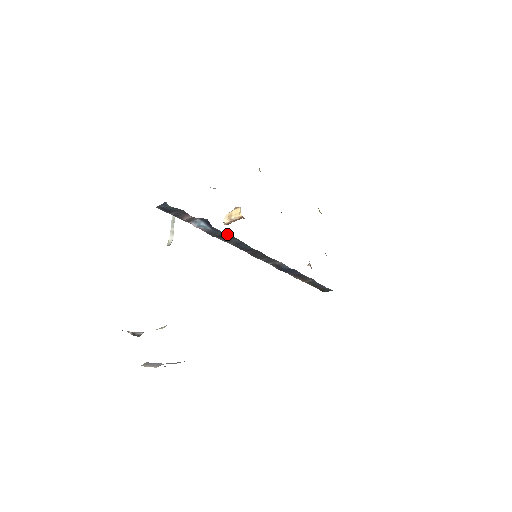
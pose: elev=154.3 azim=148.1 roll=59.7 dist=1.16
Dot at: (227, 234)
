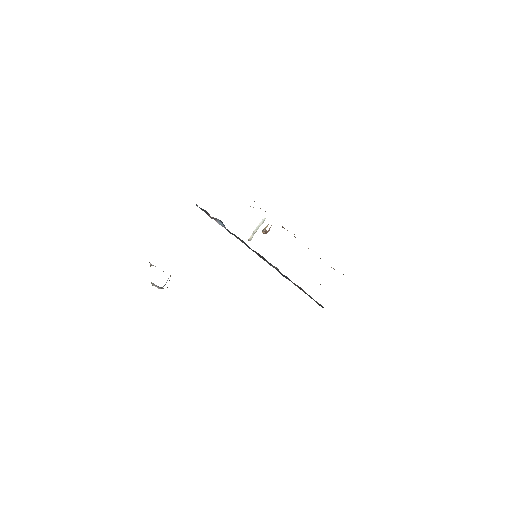
Dot at: (234, 234)
